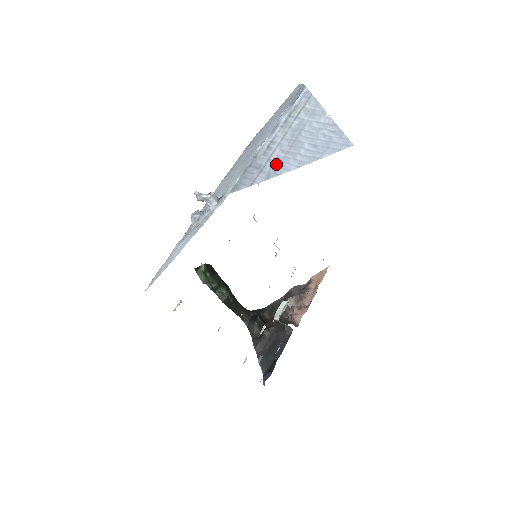
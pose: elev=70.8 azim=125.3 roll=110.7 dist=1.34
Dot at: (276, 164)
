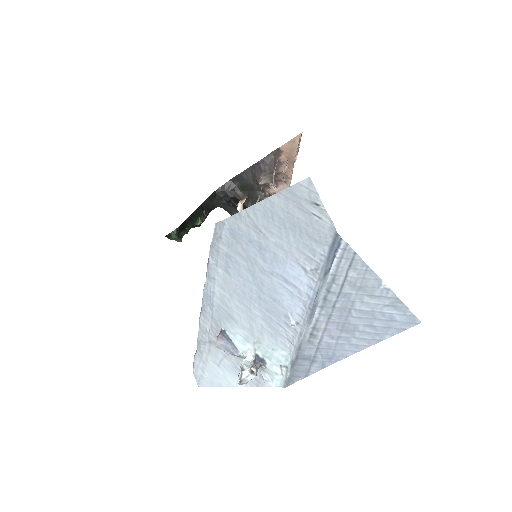
Dot at: (329, 353)
